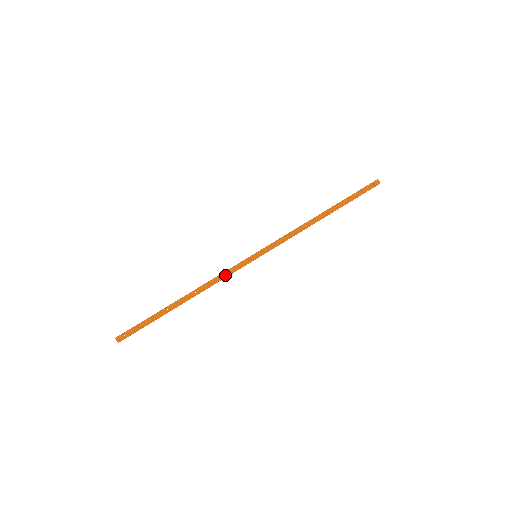
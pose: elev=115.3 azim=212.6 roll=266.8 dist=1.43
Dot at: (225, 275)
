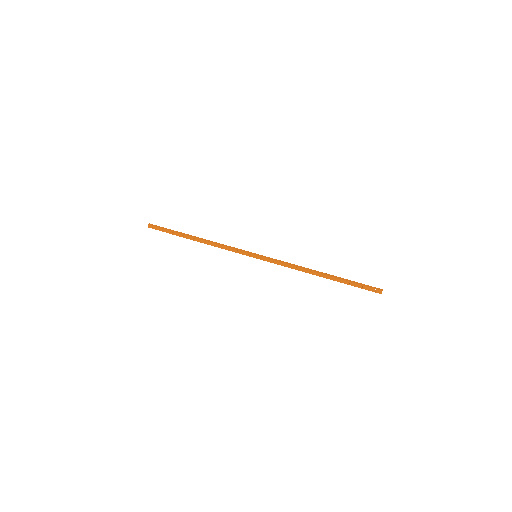
Dot at: (228, 250)
